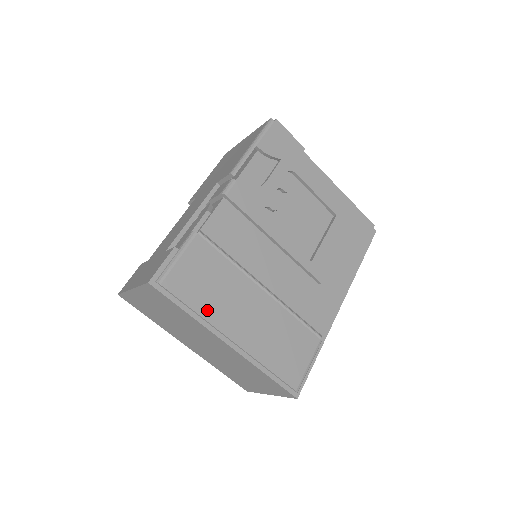
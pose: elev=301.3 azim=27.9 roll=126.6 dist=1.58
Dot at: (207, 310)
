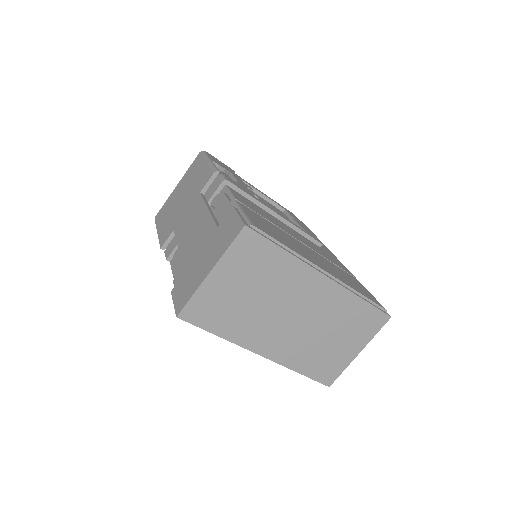
Dot at: (294, 249)
